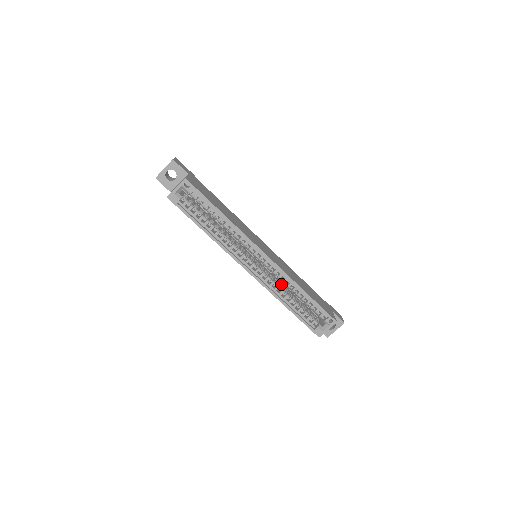
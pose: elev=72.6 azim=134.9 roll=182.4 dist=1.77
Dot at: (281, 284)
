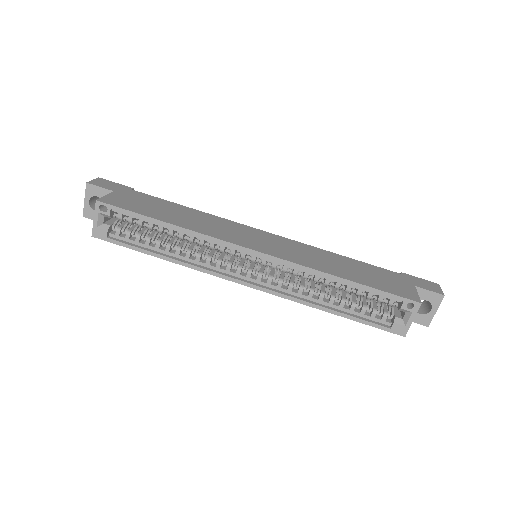
Dot at: (307, 281)
